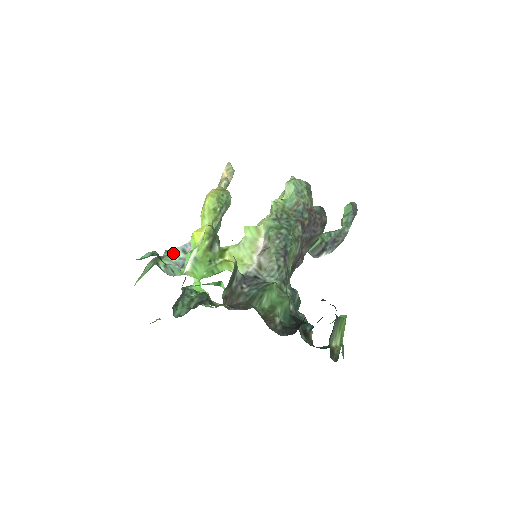
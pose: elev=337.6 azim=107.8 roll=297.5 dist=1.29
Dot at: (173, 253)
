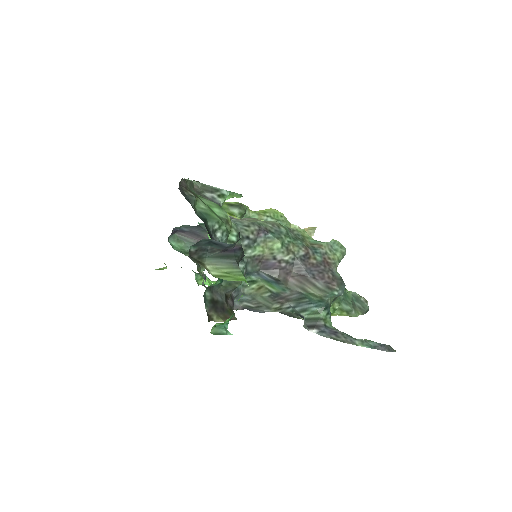
Dot at: occluded
